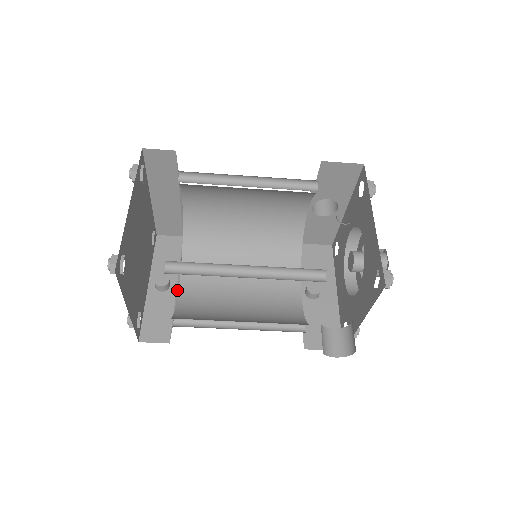
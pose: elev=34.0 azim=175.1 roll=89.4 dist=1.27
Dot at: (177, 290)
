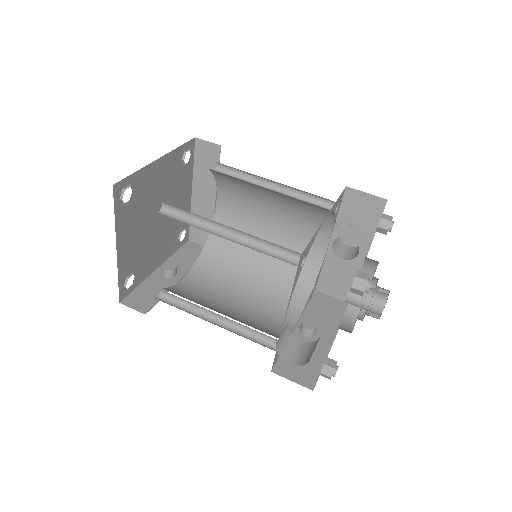
Dot at: (179, 280)
